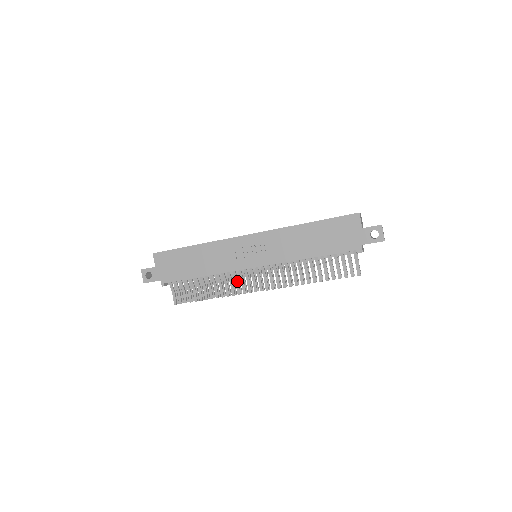
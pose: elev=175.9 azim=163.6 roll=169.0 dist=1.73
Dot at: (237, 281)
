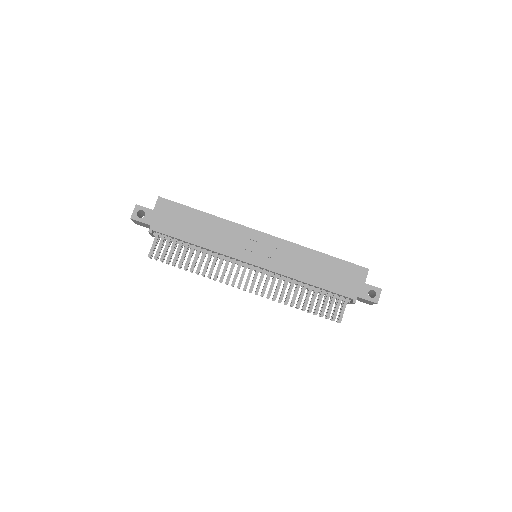
Dot at: (226, 268)
